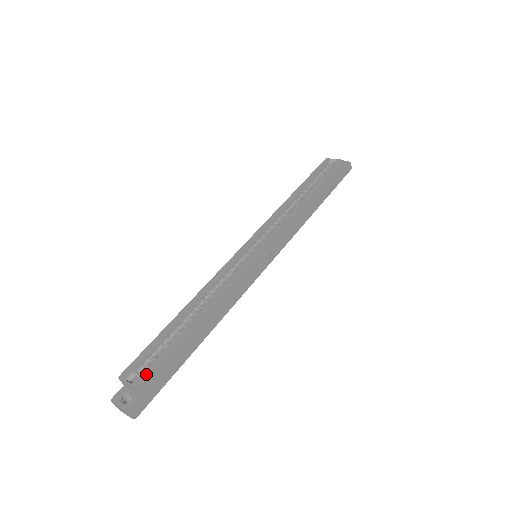
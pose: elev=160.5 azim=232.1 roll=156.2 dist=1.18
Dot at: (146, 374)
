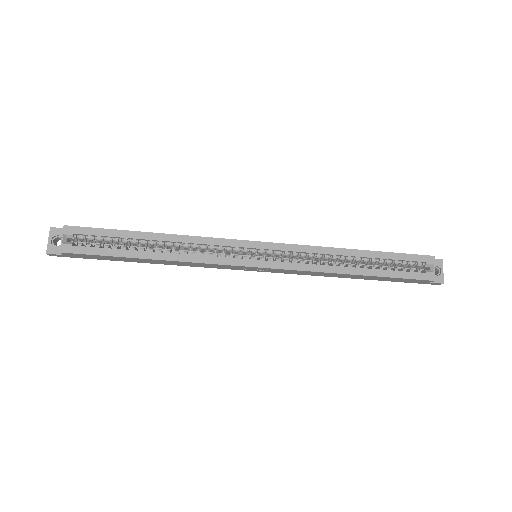
Dot at: (75, 249)
